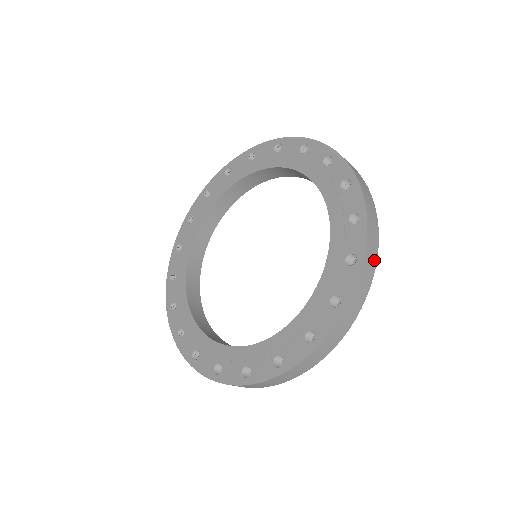
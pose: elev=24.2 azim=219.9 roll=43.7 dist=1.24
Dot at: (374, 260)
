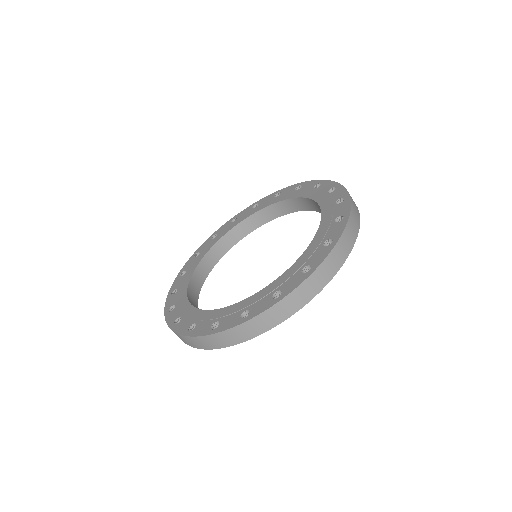
Dot at: (326, 280)
